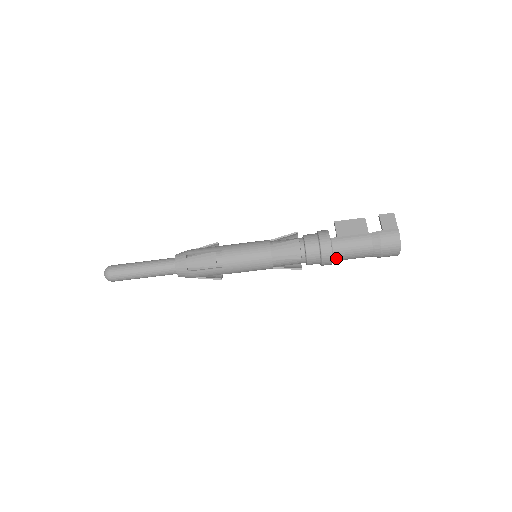
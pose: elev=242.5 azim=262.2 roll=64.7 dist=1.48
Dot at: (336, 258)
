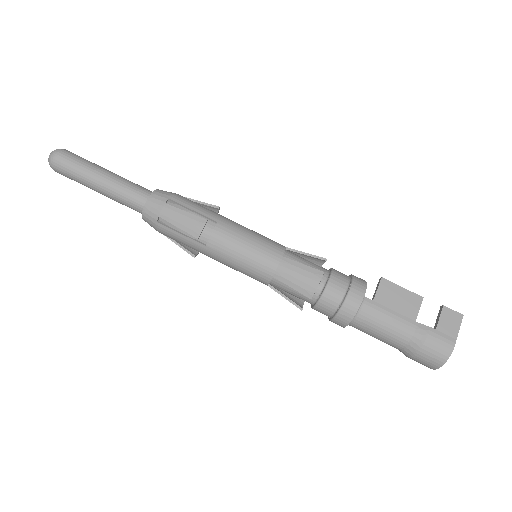
Dot at: (354, 324)
